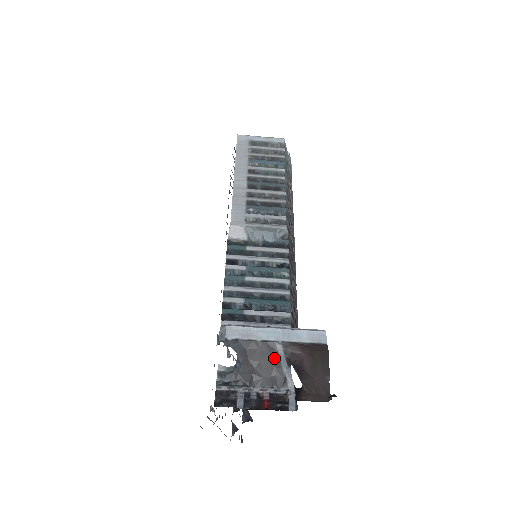
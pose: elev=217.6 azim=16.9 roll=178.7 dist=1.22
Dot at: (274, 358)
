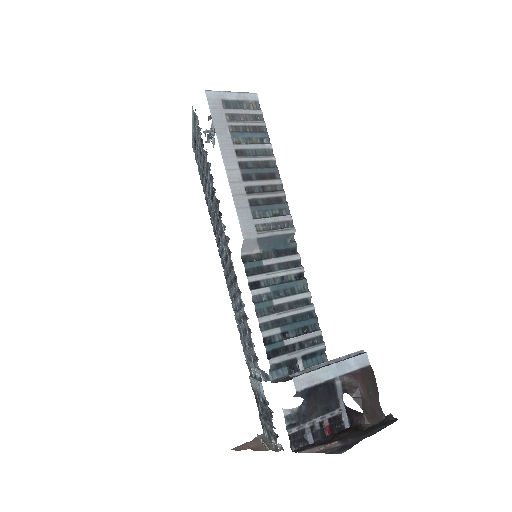
Dot at: (332, 391)
